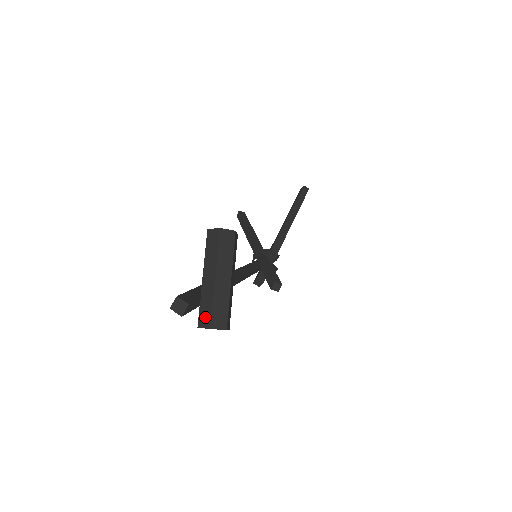
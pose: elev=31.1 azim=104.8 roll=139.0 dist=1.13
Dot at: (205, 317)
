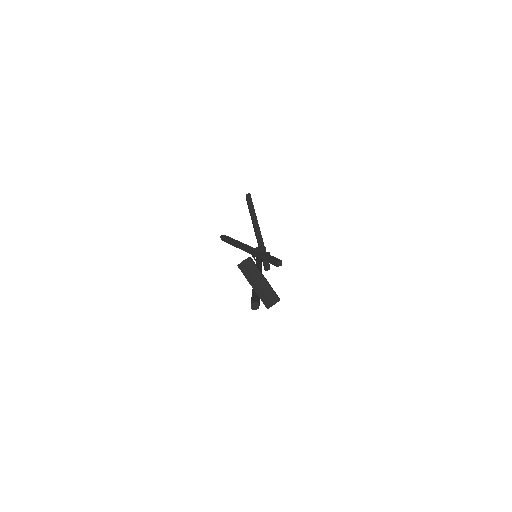
Dot at: (267, 302)
